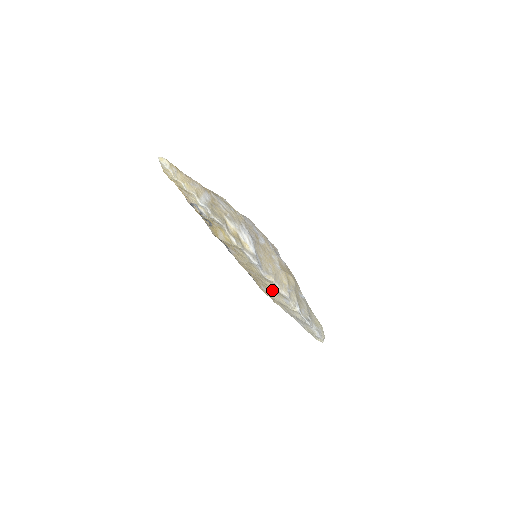
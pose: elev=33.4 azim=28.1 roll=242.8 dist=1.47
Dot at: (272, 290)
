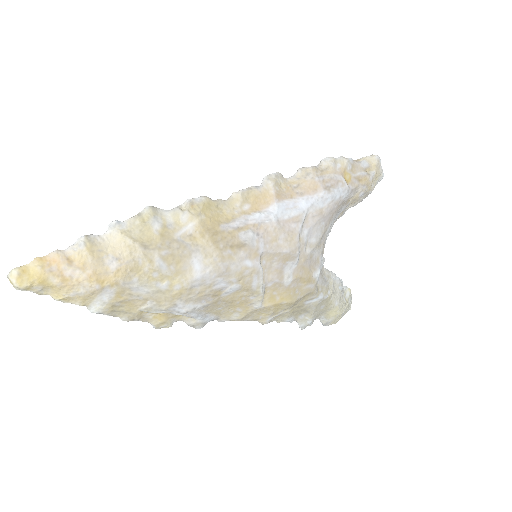
Dot at: occluded
